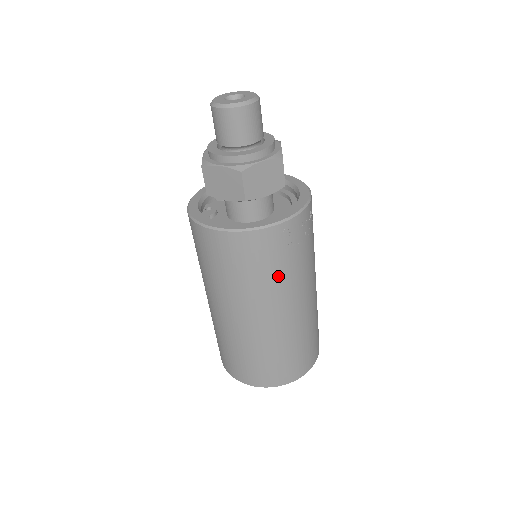
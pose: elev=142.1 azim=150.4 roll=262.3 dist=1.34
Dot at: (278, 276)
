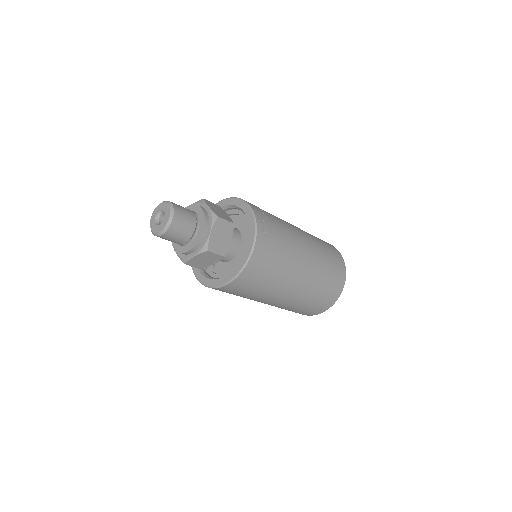
Dot at: (280, 266)
